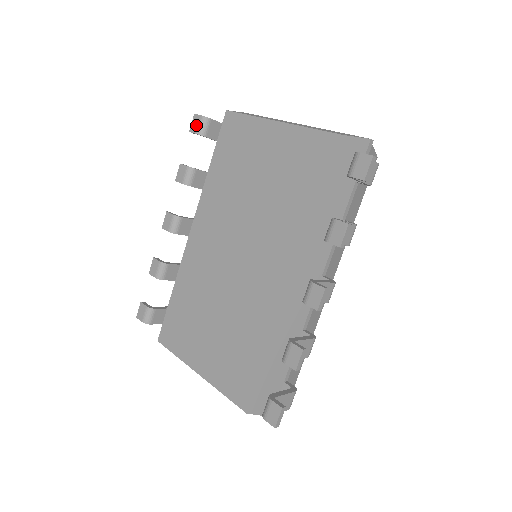
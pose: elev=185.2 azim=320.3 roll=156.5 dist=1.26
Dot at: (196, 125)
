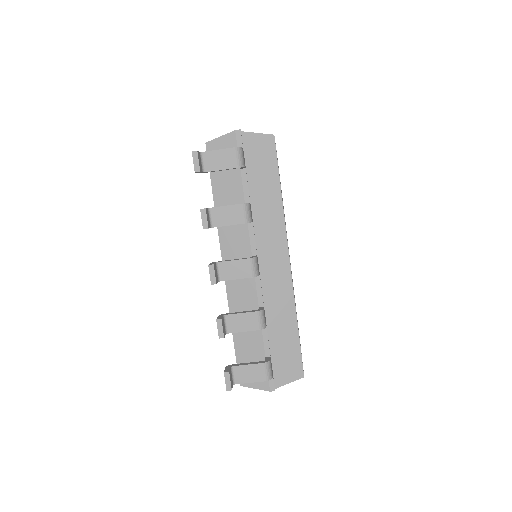
Dot at: occluded
